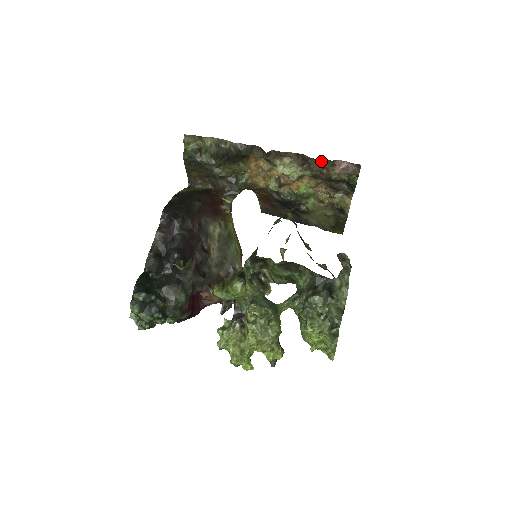
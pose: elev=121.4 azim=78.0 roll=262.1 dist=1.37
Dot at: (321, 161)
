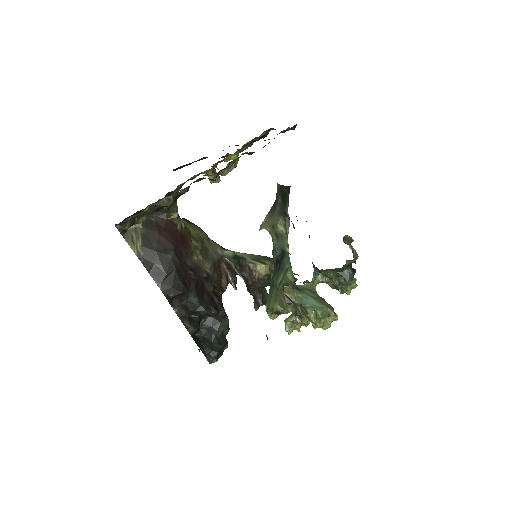
Dot at: occluded
